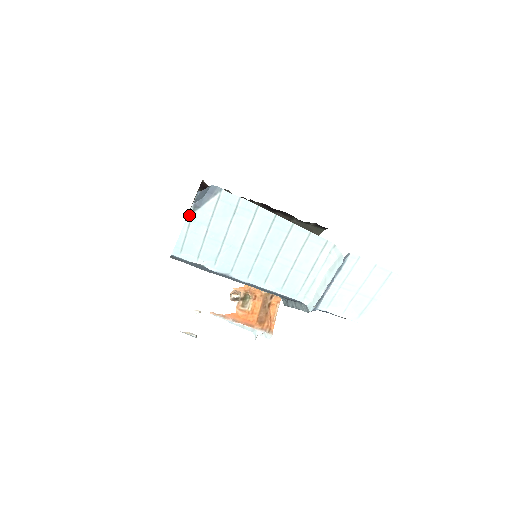
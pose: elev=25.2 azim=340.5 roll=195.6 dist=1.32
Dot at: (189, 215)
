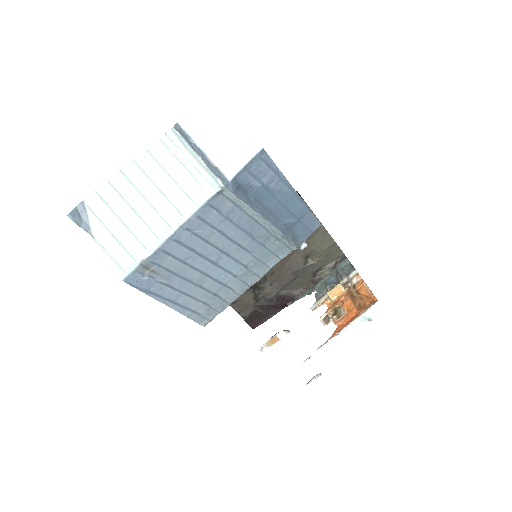
Dot at: (93, 241)
